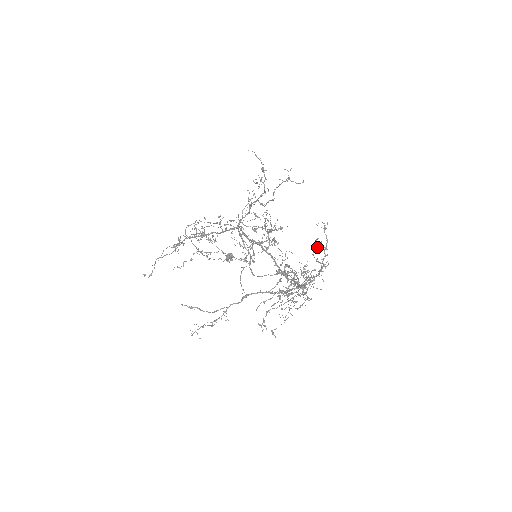
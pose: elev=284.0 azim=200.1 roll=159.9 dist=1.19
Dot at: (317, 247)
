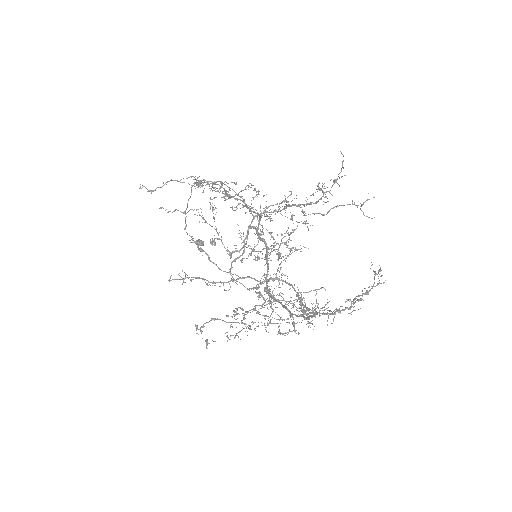
Dot at: (377, 283)
